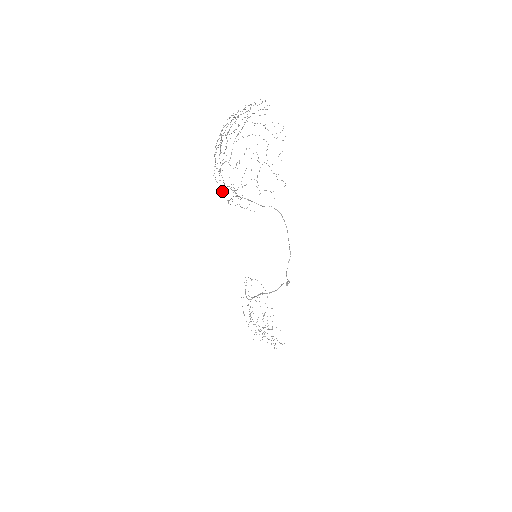
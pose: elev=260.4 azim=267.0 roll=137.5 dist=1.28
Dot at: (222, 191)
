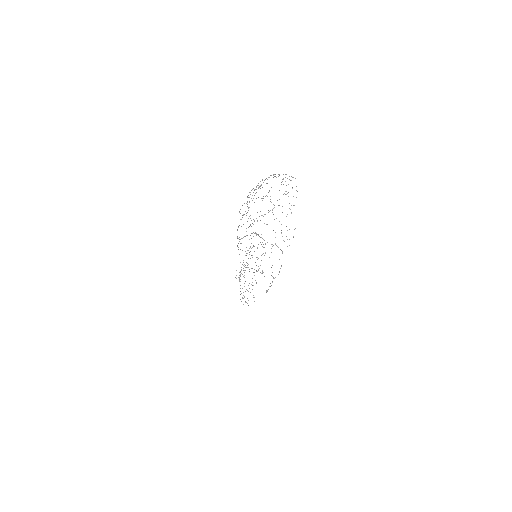
Dot at: (237, 236)
